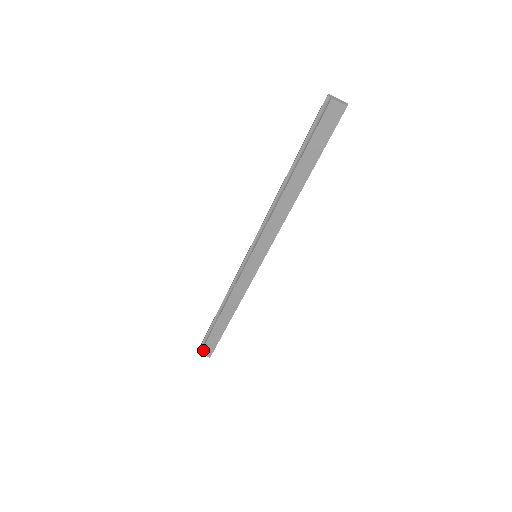
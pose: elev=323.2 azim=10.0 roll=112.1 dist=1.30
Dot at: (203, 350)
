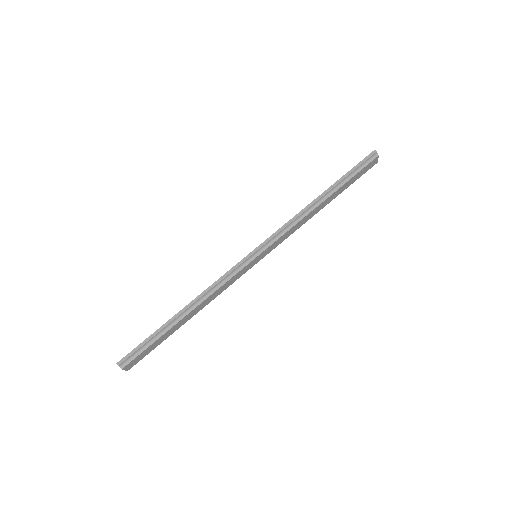
Dot at: (129, 364)
